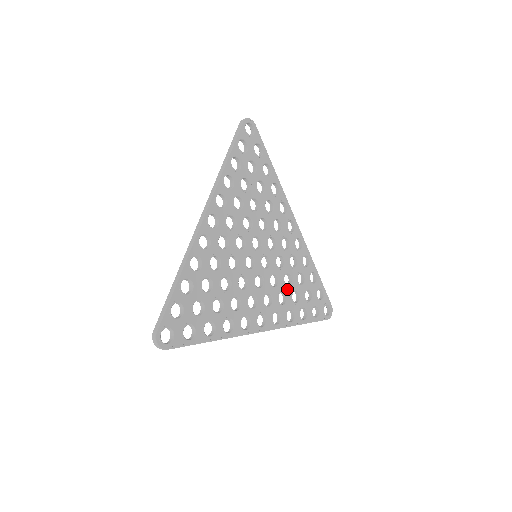
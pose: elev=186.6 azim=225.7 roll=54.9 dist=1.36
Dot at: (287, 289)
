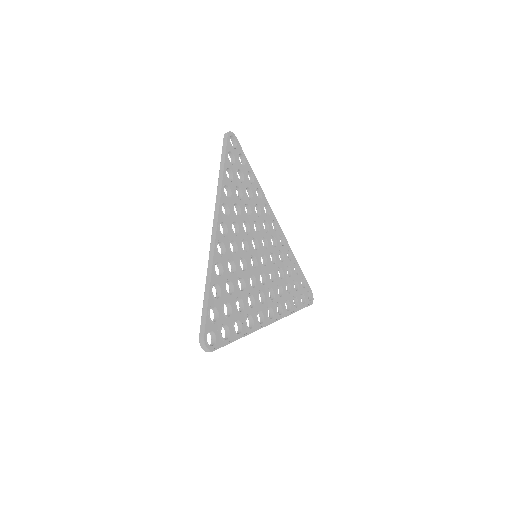
Dot at: (281, 282)
